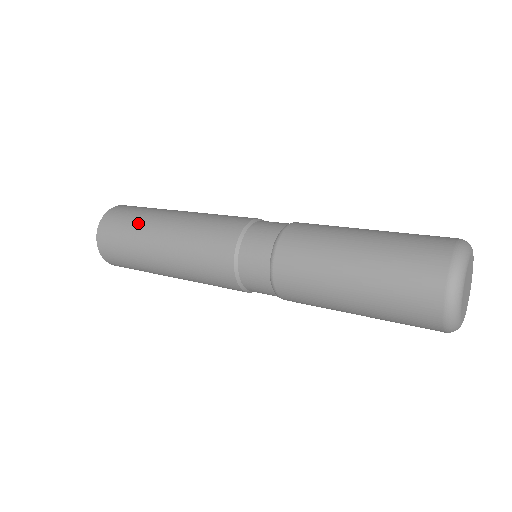
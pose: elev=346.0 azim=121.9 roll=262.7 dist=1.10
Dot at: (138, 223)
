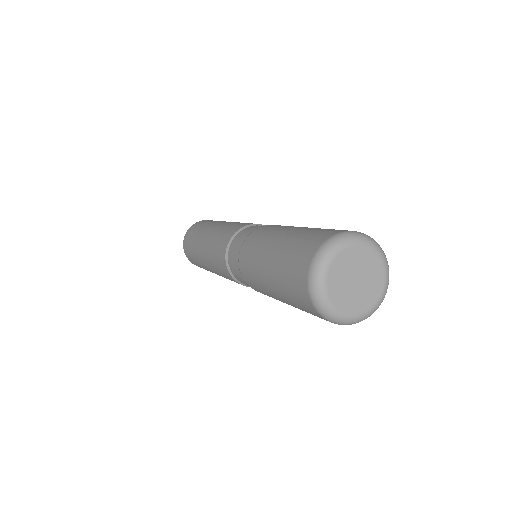
Dot at: (197, 234)
